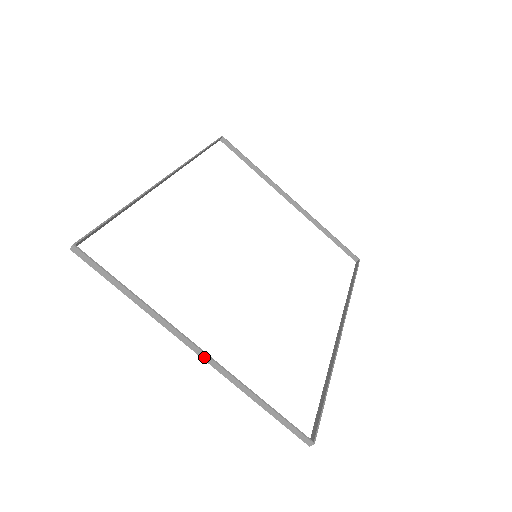
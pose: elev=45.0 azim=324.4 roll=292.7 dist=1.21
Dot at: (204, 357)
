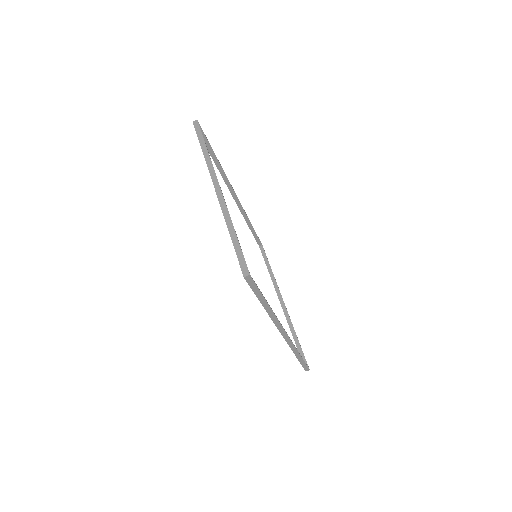
Dot at: (218, 192)
